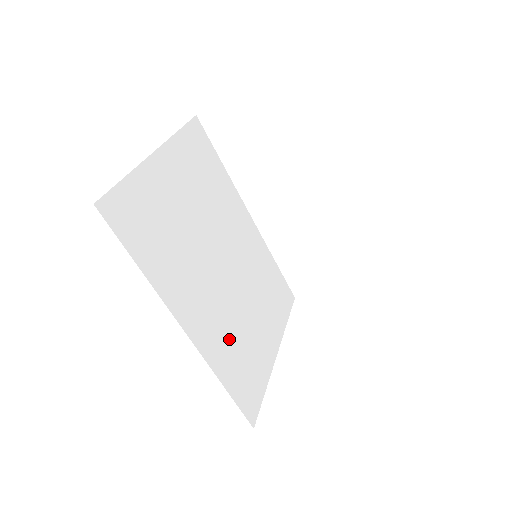
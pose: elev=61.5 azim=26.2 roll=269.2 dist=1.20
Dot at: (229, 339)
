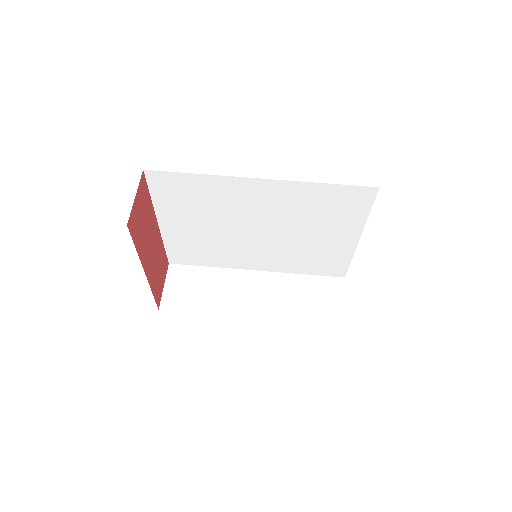
Dot at: occluded
